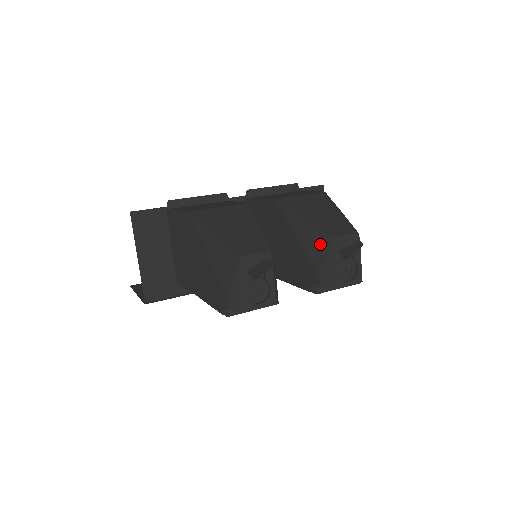
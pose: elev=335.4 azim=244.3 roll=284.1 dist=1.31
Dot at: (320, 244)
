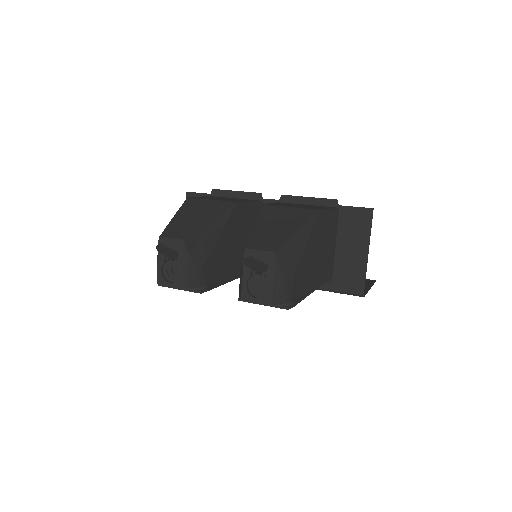
Dot at: occluded
